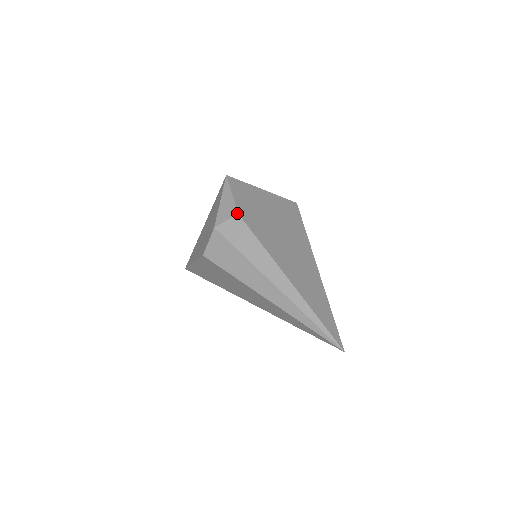
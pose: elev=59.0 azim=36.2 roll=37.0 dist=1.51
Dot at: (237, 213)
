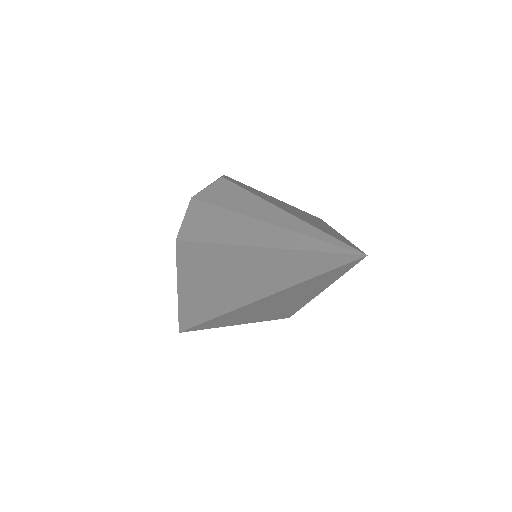
Dot at: (221, 177)
